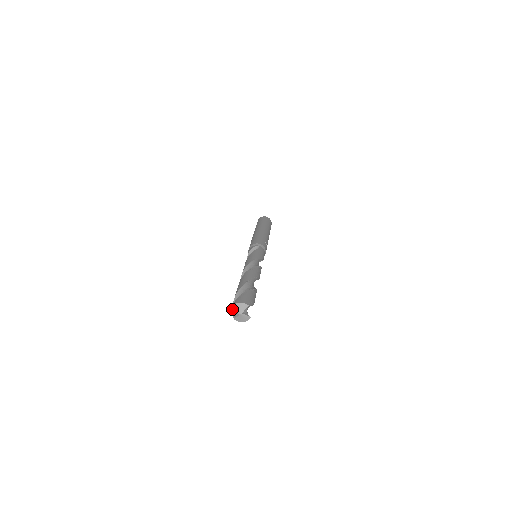
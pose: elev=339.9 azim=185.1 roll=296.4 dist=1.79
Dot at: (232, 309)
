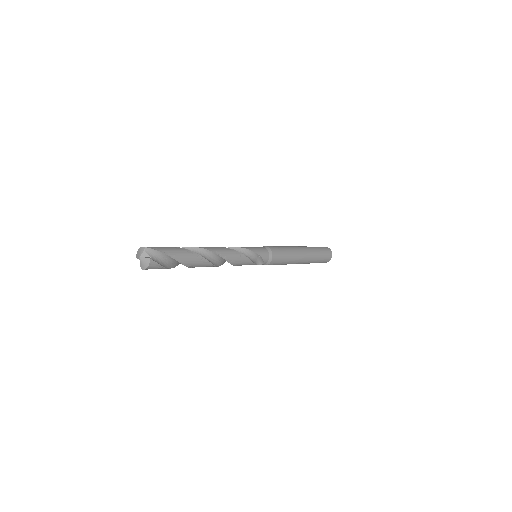
Dot at: occluded
